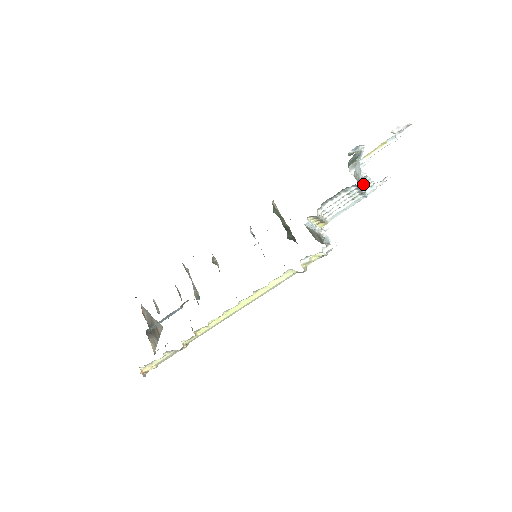
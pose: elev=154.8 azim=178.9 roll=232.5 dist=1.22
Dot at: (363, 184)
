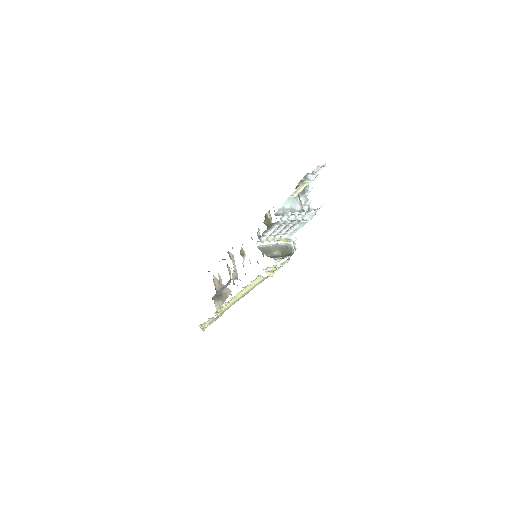
Dot at: (292, 217)
